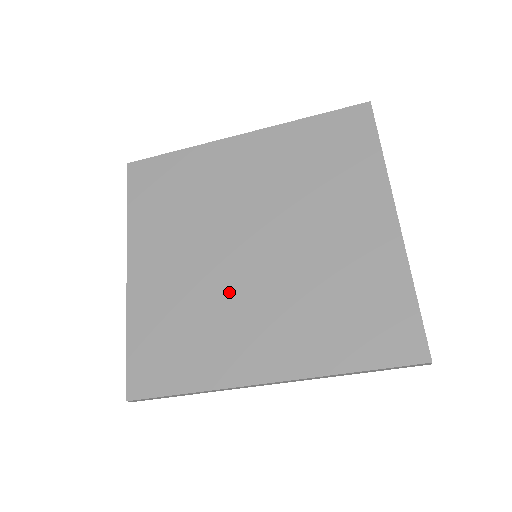
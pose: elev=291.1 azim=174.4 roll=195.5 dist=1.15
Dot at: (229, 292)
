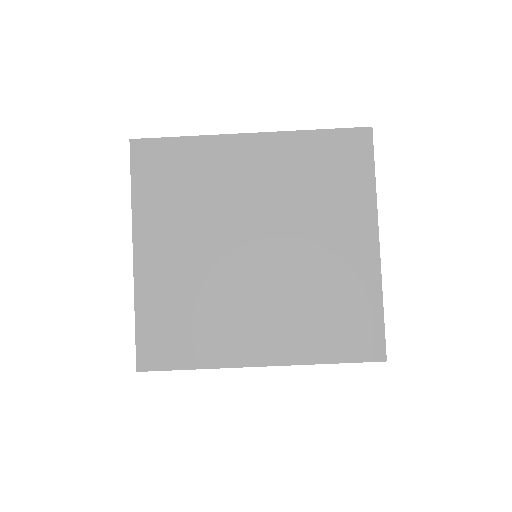
Dot at: (232, 288)
